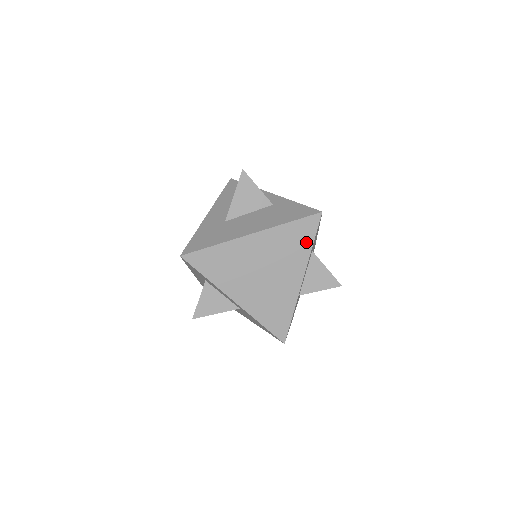
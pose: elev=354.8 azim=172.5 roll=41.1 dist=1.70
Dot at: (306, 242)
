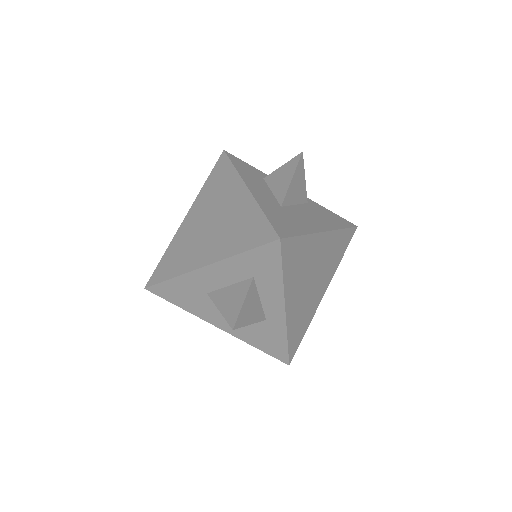
Dot at: (341, 253)
